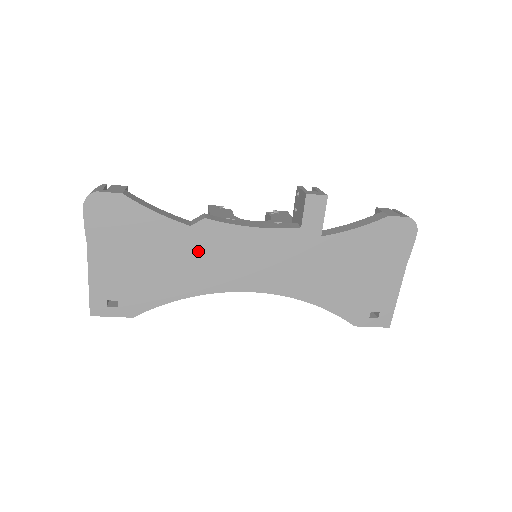
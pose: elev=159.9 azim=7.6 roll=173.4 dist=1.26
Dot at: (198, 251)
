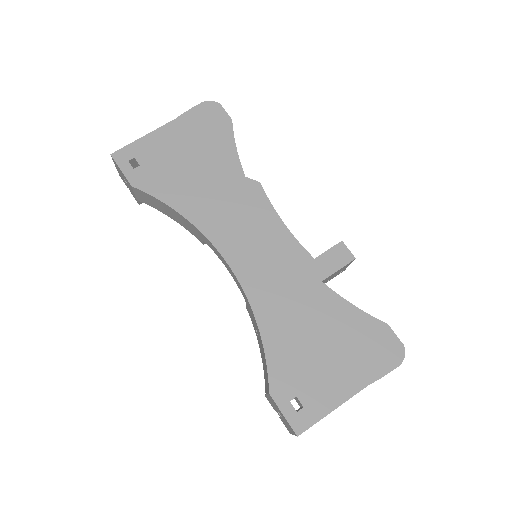
Dot at: (230, 196)
